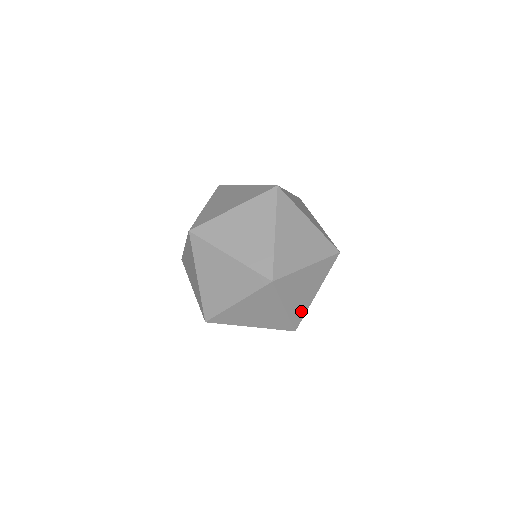
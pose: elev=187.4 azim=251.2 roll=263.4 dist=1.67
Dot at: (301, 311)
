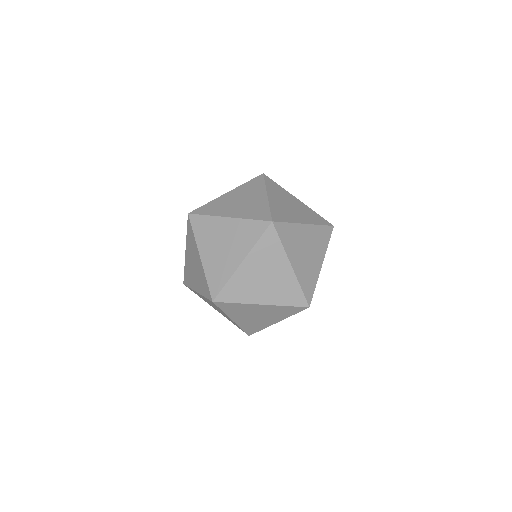
Dot at: occluded
